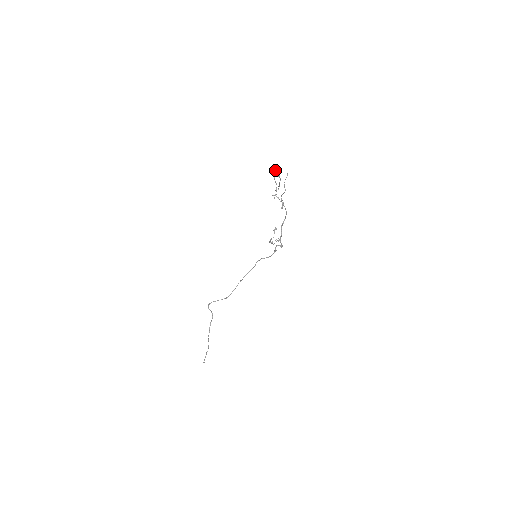
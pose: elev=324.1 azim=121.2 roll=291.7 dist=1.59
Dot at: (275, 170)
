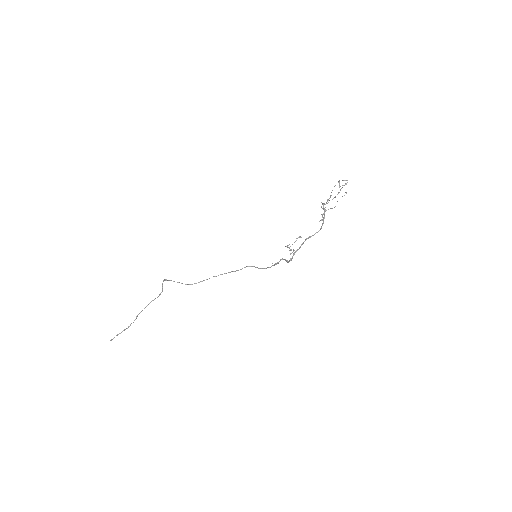
Dot at: (342, 180)
